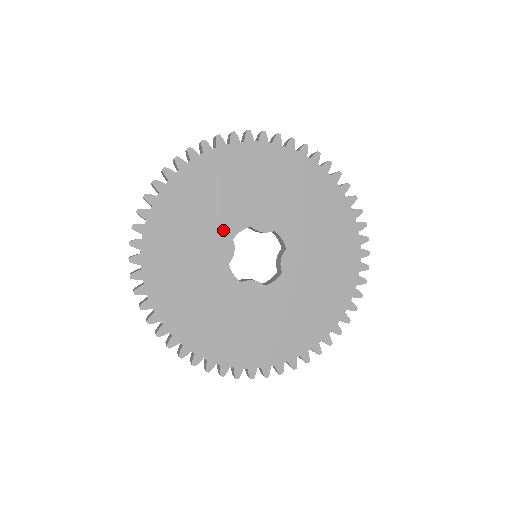
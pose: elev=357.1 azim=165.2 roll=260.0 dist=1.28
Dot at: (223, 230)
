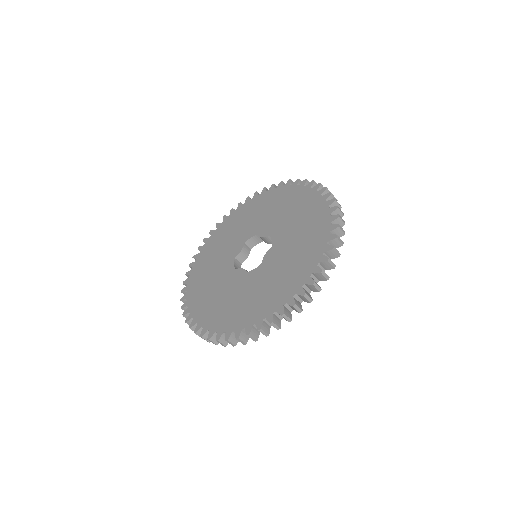
Dot at: (242, 238)
